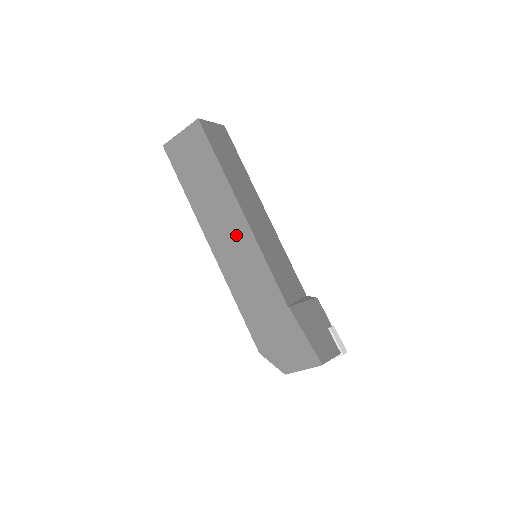
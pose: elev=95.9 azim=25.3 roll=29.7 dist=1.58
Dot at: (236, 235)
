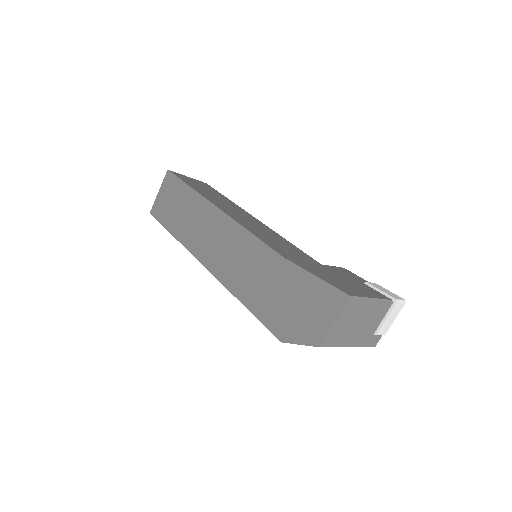
Dot at: (219, 232)
